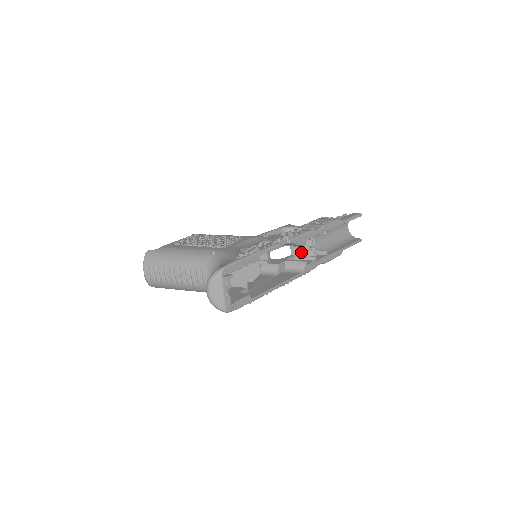
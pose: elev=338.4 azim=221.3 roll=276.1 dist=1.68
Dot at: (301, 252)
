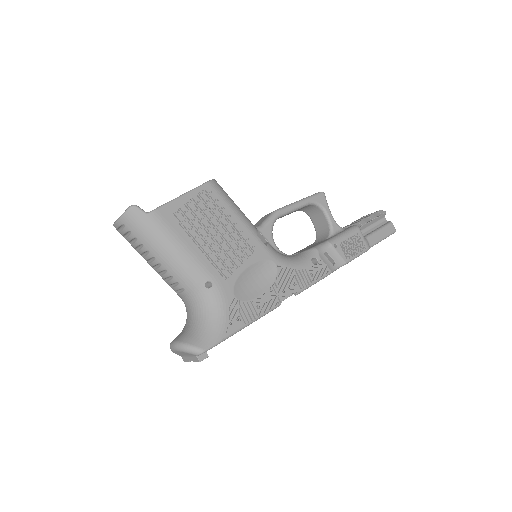
Dot at: occluded
